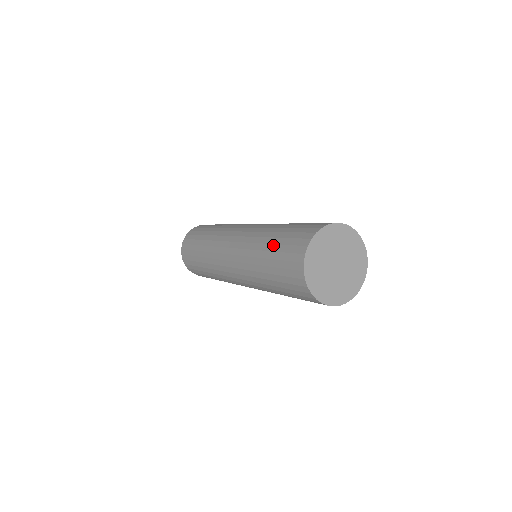
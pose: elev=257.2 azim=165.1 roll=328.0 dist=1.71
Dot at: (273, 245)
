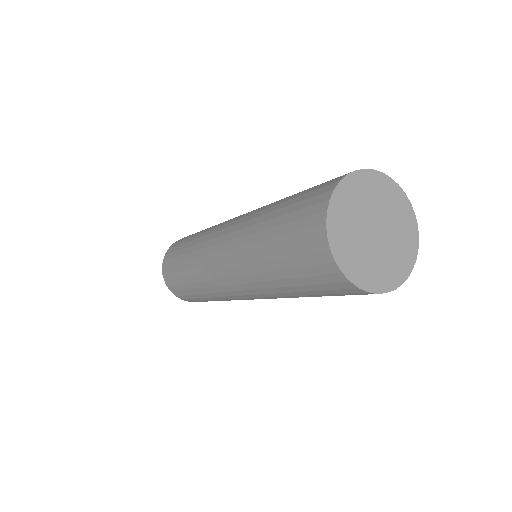
Dot at: (281, 208)
